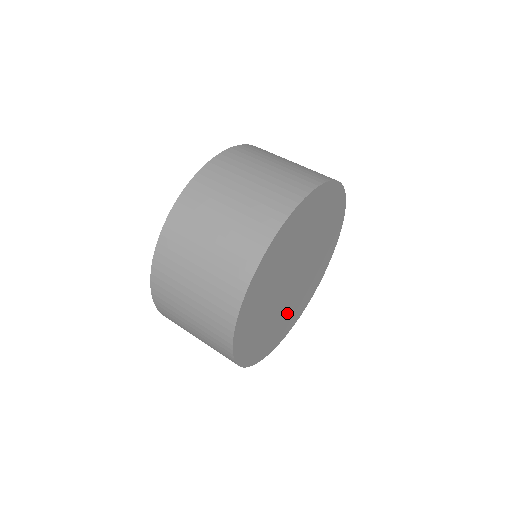
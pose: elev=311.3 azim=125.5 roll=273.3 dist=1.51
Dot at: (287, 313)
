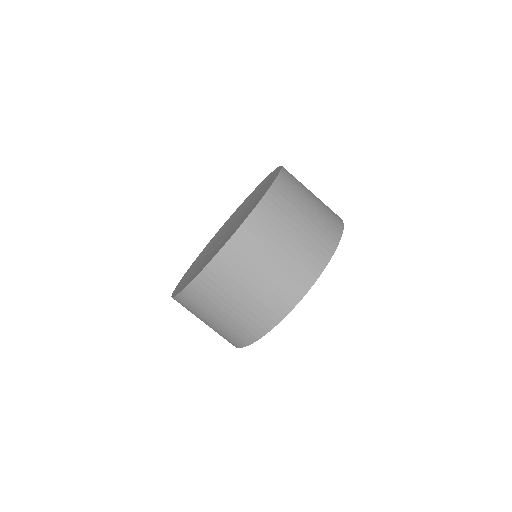
Dot at: occluded
